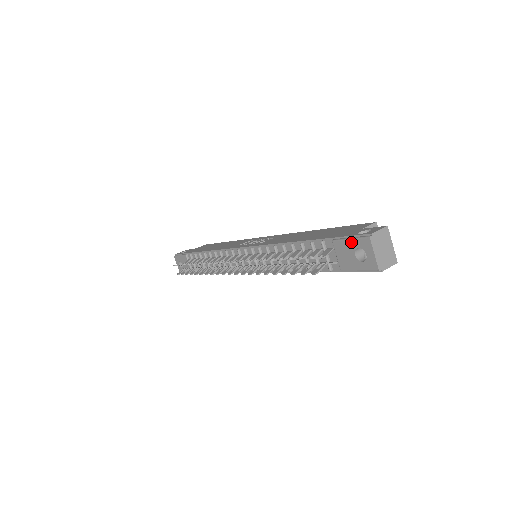
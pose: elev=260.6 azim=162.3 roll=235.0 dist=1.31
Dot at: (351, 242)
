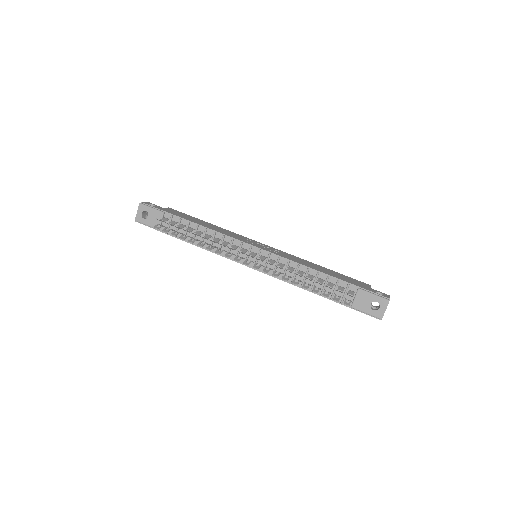
Dot at: (374, 296)
